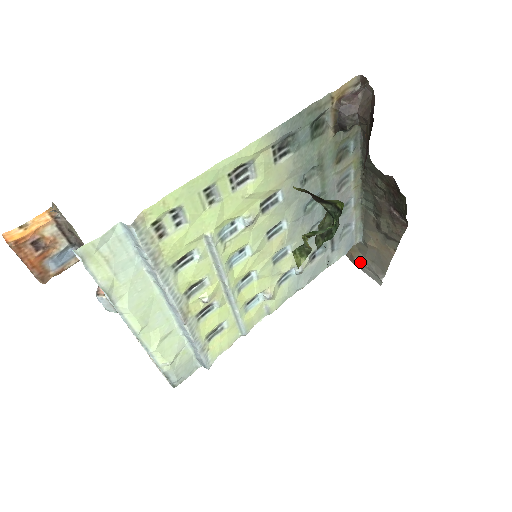
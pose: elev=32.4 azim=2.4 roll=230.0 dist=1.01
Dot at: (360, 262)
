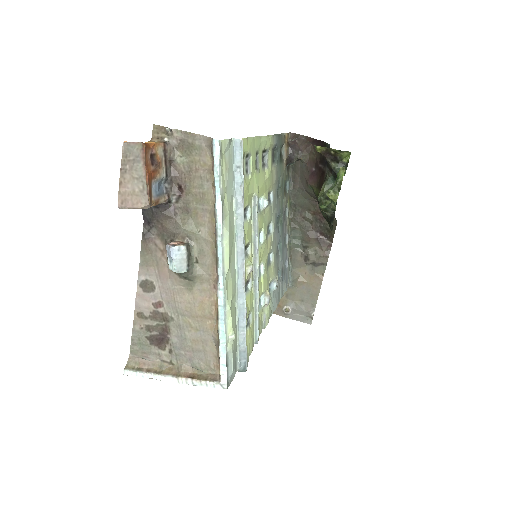
Dot at: (290, 308)
